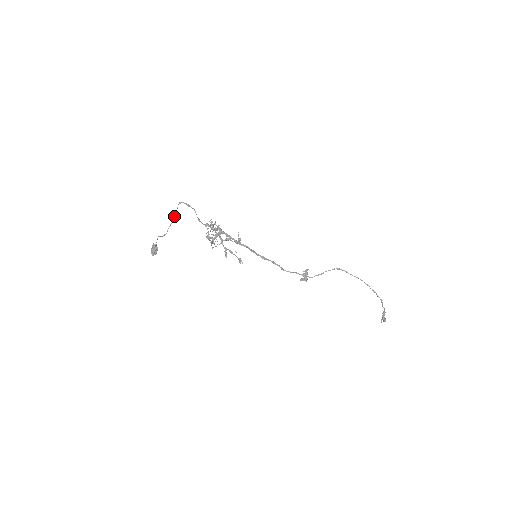
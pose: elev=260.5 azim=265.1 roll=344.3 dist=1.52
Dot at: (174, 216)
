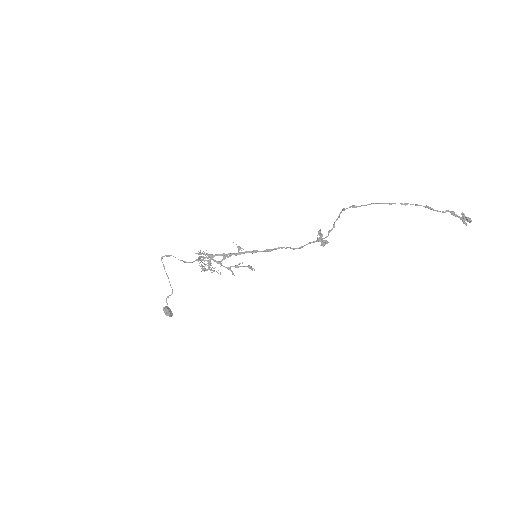
Dot at: occluded
